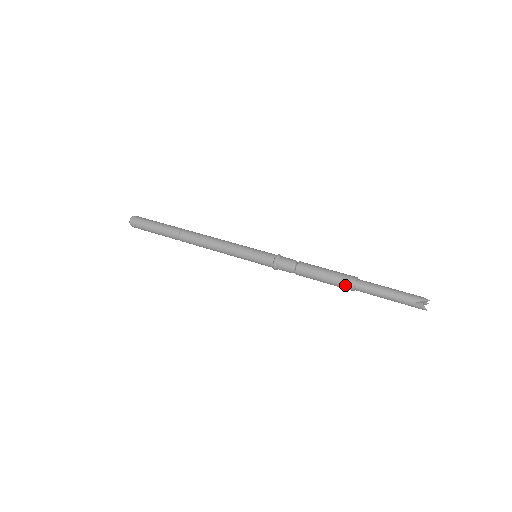
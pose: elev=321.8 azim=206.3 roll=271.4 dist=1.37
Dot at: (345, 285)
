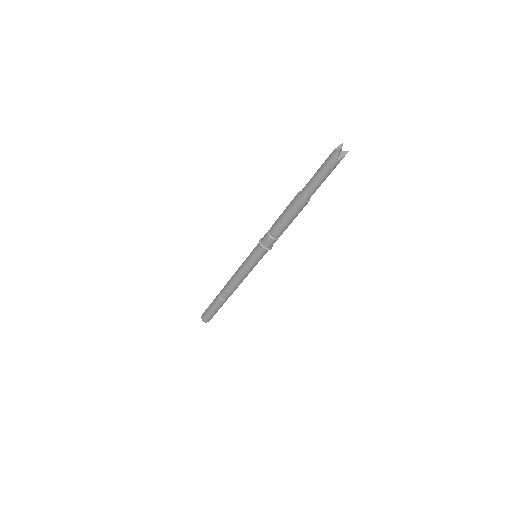
Dot at: (302, 208)
